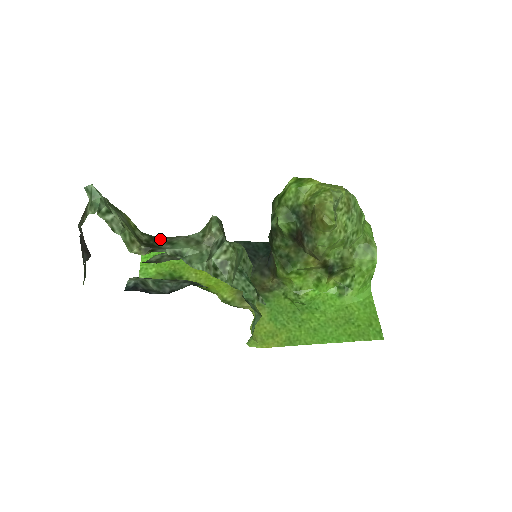
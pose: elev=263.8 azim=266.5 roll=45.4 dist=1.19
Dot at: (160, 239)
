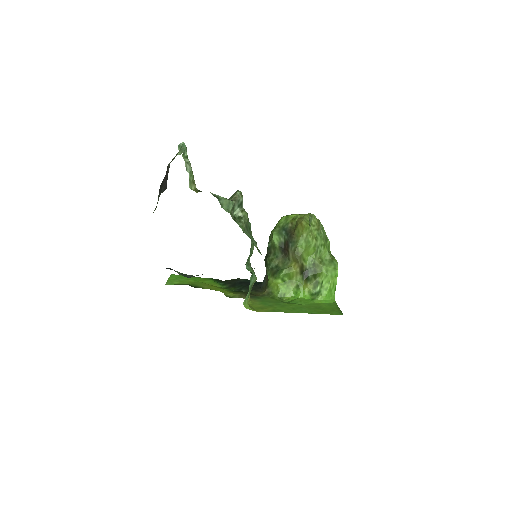
Dot at: occluded
